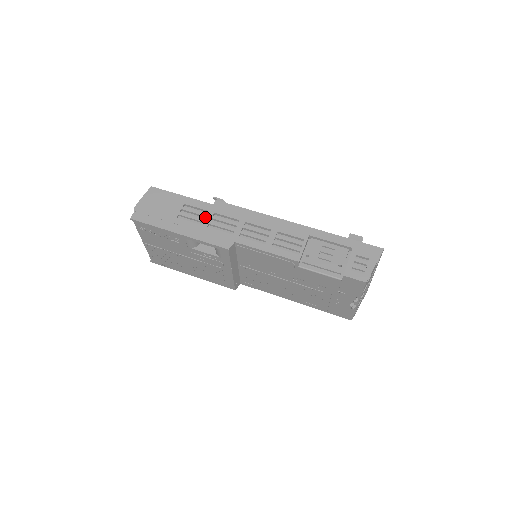
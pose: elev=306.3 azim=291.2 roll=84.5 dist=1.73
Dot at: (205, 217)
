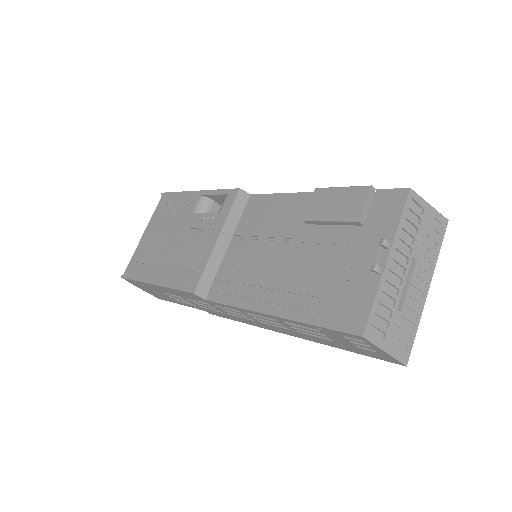
Dot at: occluded
